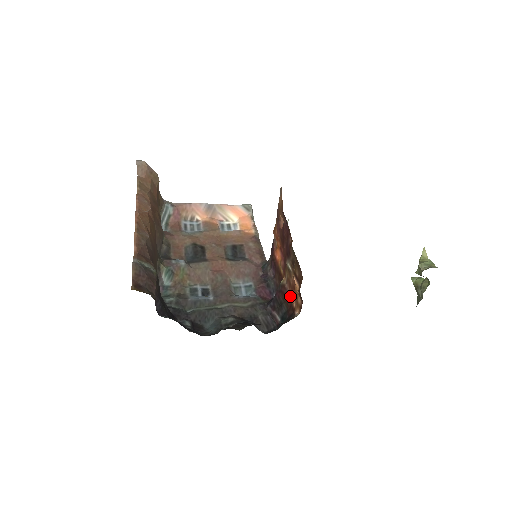
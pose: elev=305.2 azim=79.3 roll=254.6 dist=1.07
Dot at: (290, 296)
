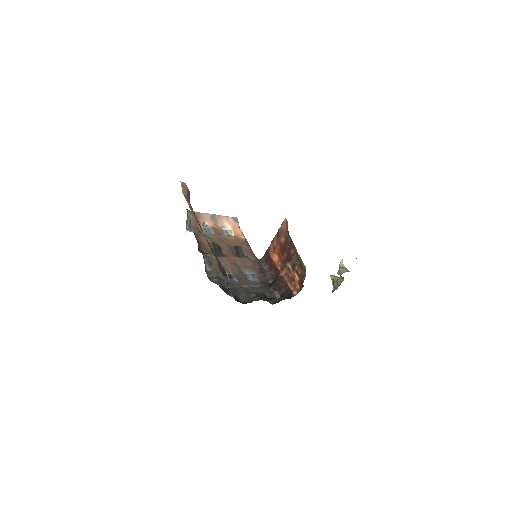
Dot at: (288, 283)
